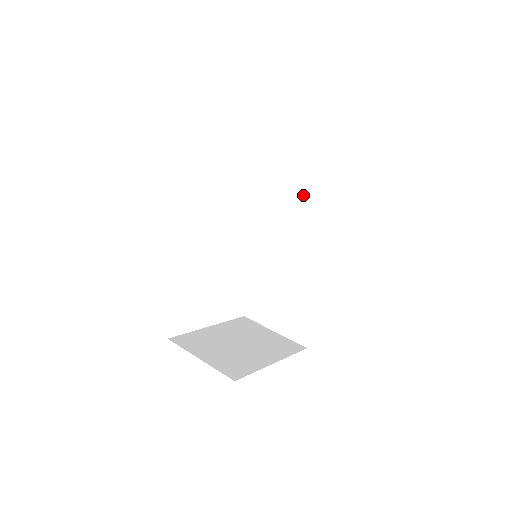
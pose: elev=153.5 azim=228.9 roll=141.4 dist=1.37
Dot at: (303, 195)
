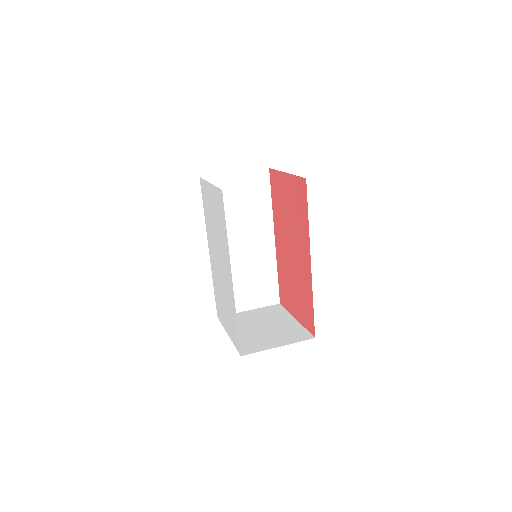
Dot at: (240, 199)
